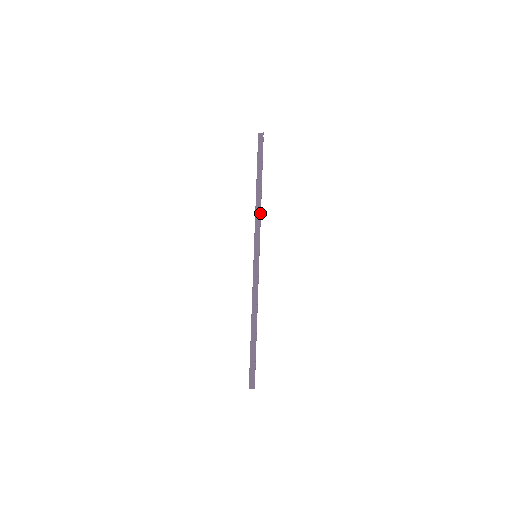
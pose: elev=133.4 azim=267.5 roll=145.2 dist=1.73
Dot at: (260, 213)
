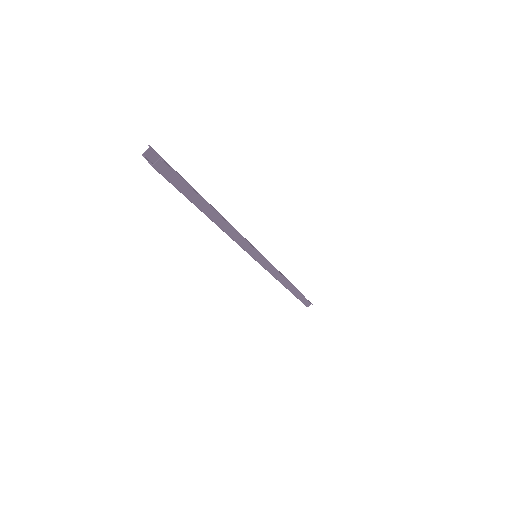
Dot at: (240, 236)
